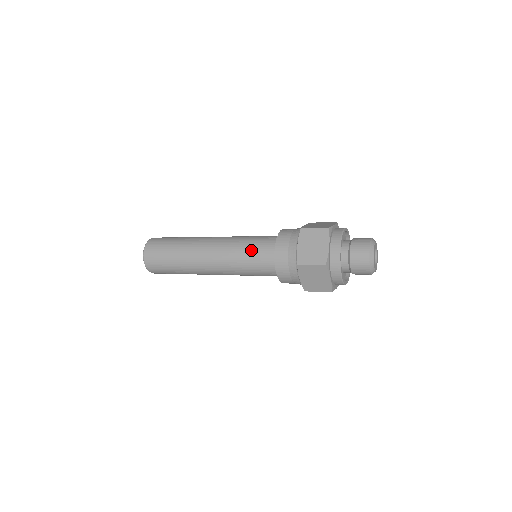
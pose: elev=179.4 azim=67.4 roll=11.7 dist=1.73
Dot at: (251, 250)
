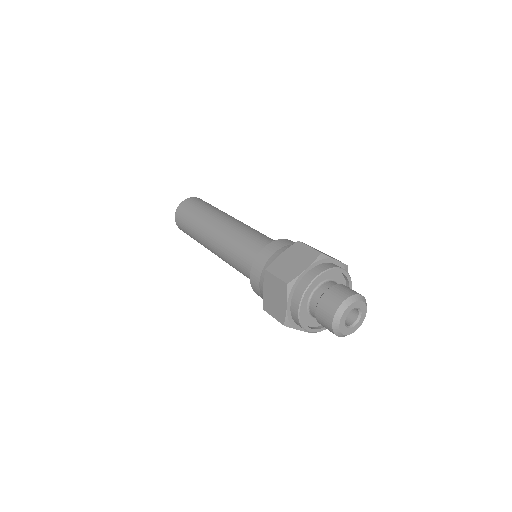
Dot at: (249, 241)
